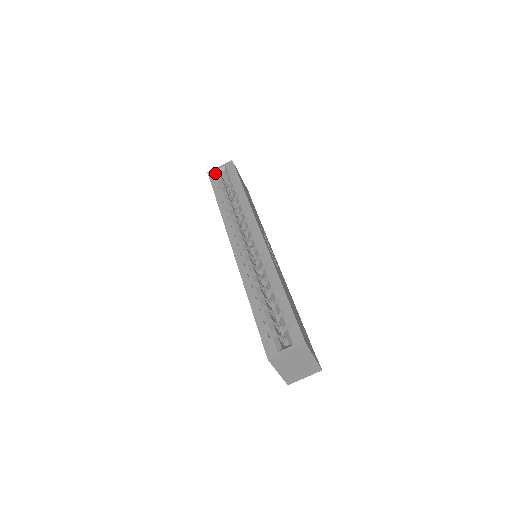
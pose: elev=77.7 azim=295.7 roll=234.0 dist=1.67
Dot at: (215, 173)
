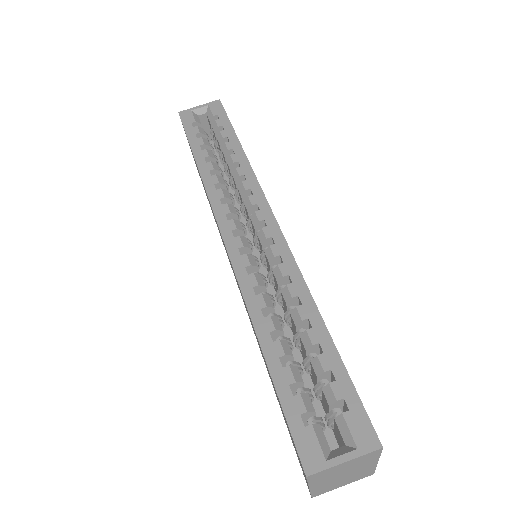
Dot at: (191, 114)
